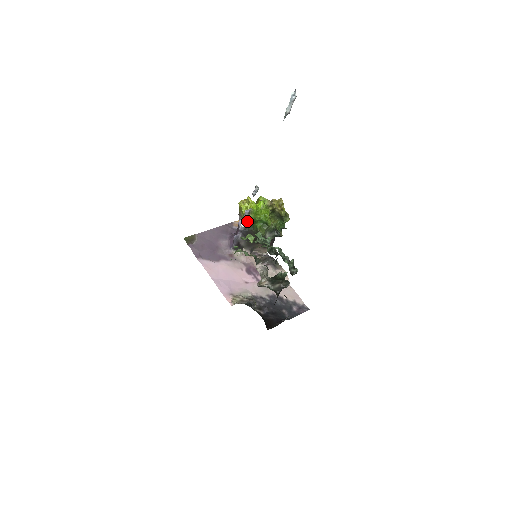
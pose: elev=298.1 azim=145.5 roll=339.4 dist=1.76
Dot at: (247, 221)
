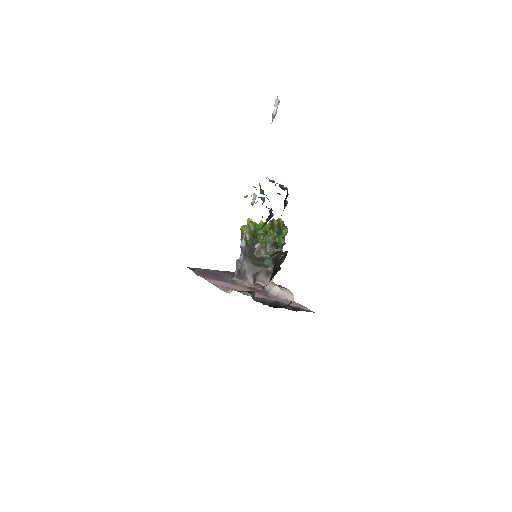
Dot at: (248, 240)
